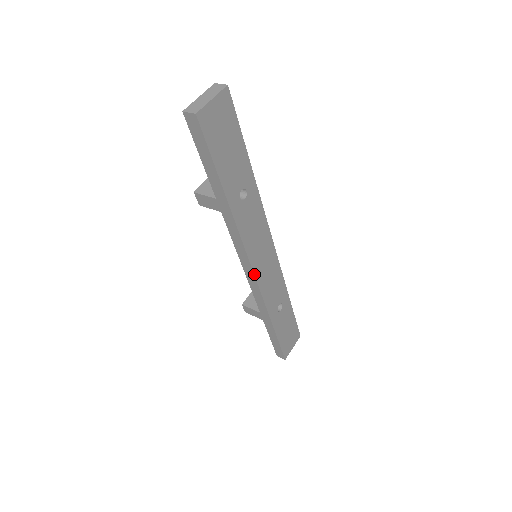
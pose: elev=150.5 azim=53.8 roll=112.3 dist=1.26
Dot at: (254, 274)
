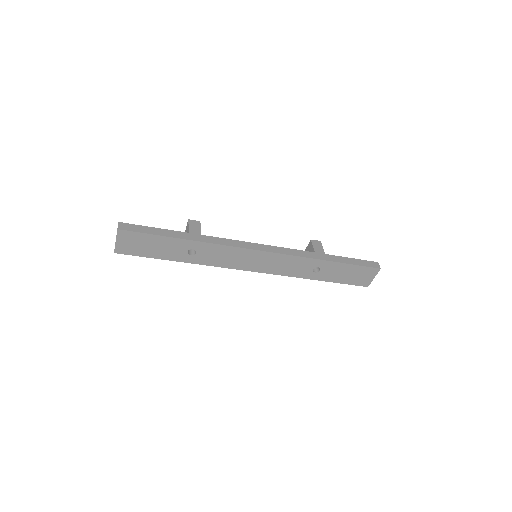
Dot at: (254, 271)
